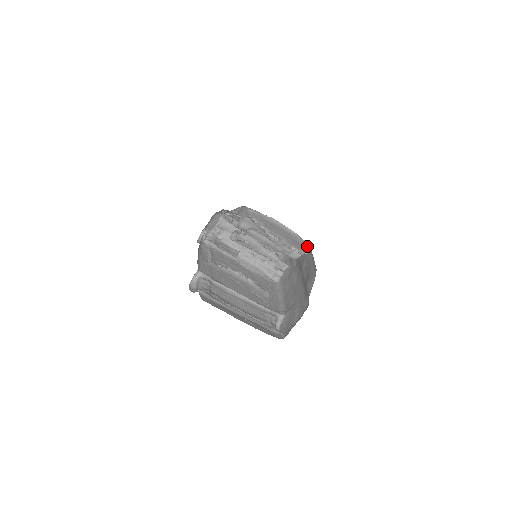
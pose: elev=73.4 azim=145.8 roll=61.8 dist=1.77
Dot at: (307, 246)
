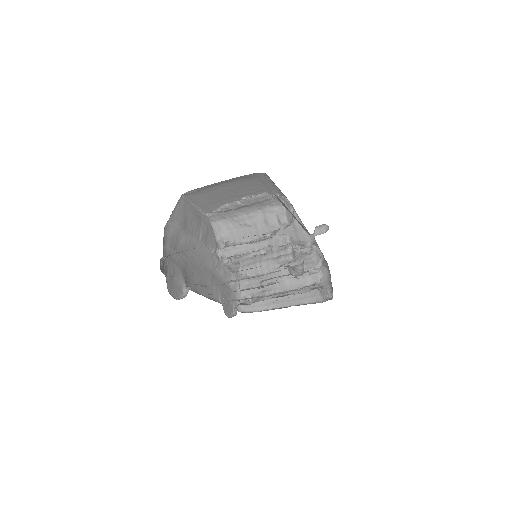
Dot at: occluded
